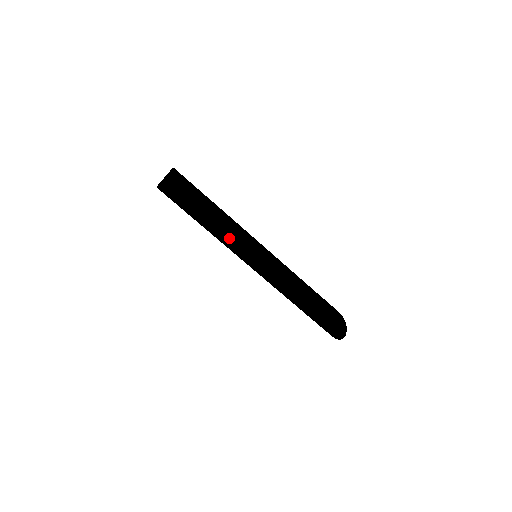
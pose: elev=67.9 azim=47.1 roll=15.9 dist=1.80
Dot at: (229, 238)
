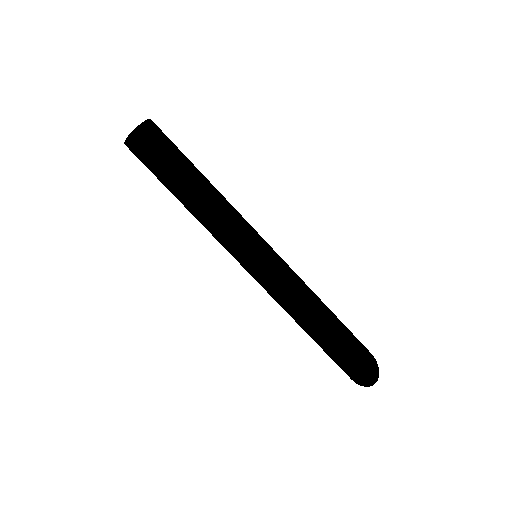
Dot at: (223, 220)
